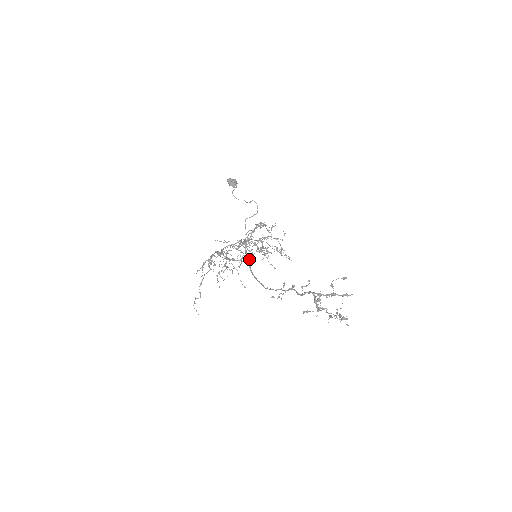
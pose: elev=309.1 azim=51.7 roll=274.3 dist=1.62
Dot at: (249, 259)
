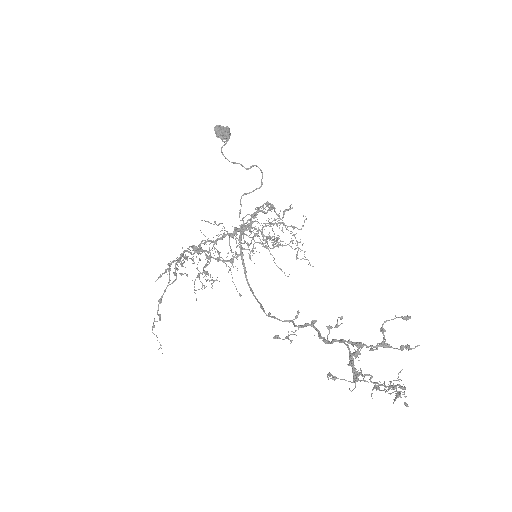
Dot at: (250, 251)
